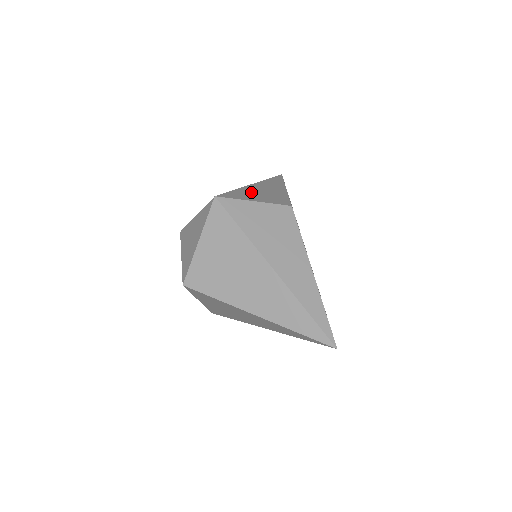
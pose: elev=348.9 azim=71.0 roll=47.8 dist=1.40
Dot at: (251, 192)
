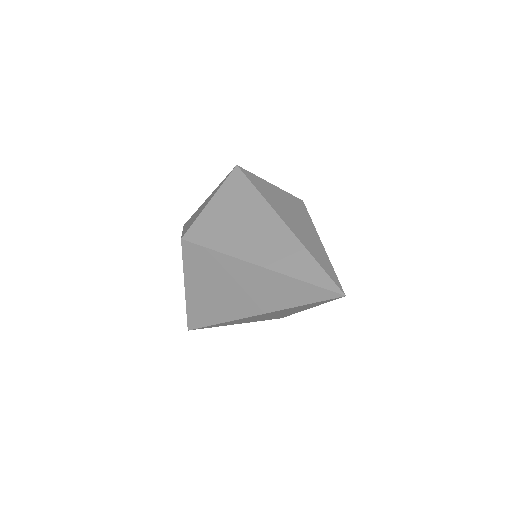
Dot at: occluded
